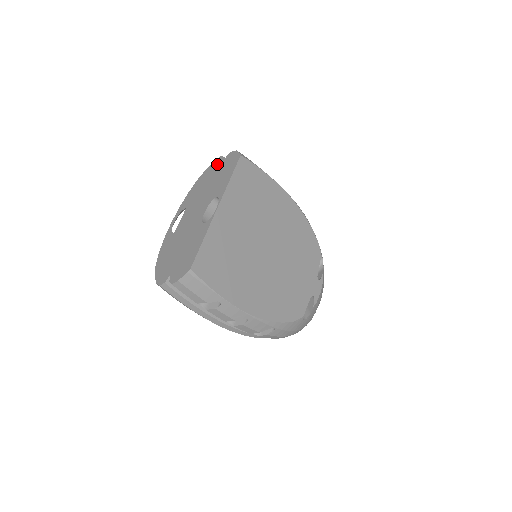
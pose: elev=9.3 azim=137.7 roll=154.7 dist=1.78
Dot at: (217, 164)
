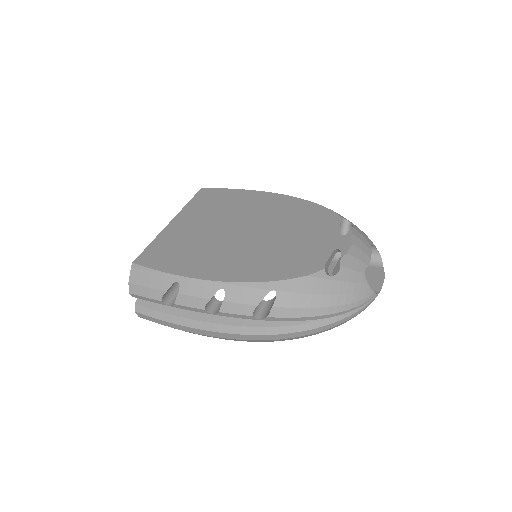
Dot at: occluded
